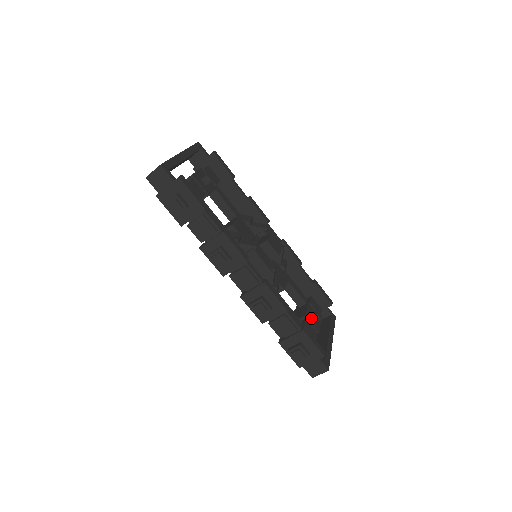
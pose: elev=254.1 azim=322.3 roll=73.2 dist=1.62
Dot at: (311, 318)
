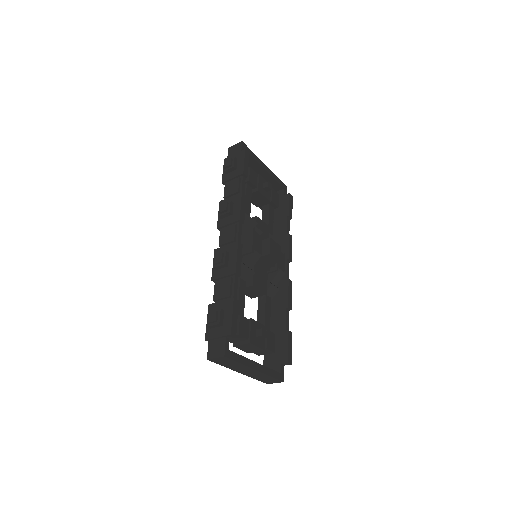
Dot at: (255, 329)
